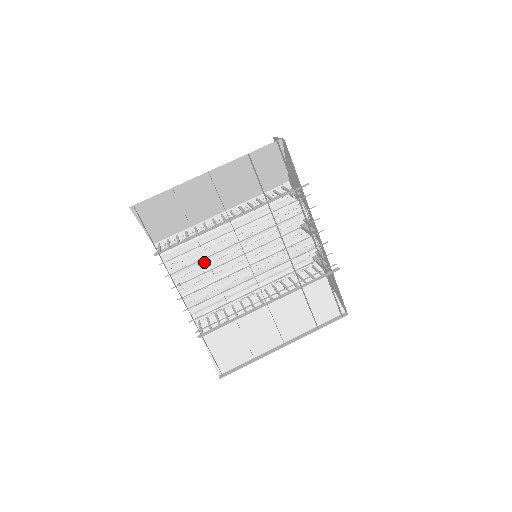
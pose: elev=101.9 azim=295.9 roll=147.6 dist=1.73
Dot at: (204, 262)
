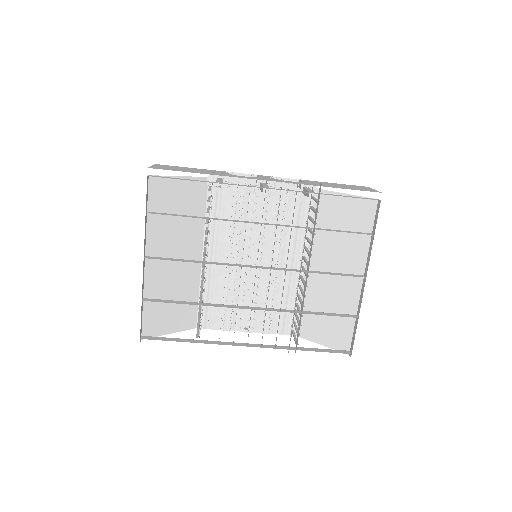
Dot at: (239, 297)
